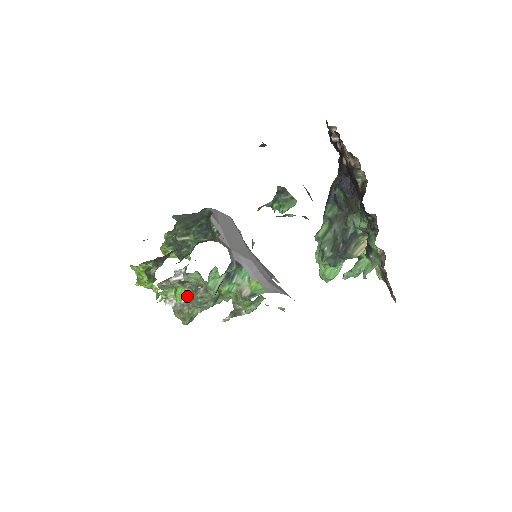
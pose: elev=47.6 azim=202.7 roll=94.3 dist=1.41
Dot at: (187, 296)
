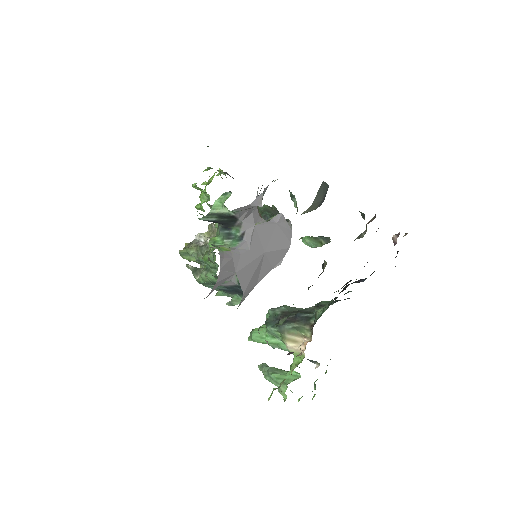
Dot at: (202, 203)
